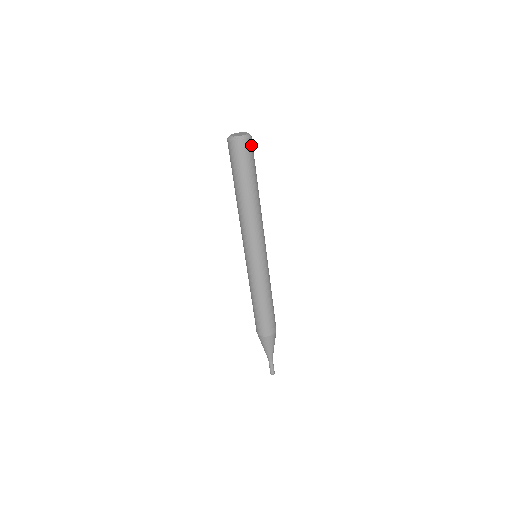
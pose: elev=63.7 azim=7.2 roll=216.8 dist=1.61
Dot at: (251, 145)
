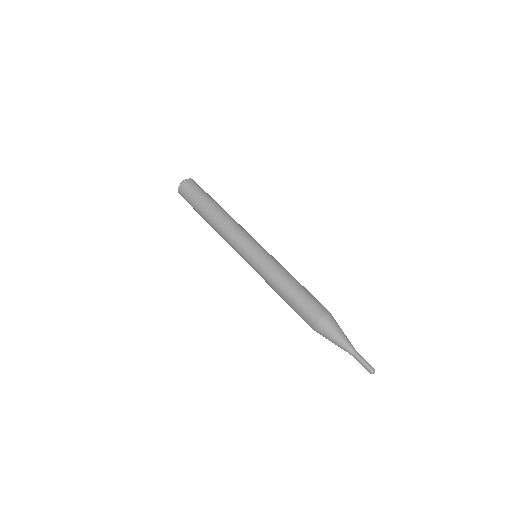
Dot at: occluded
